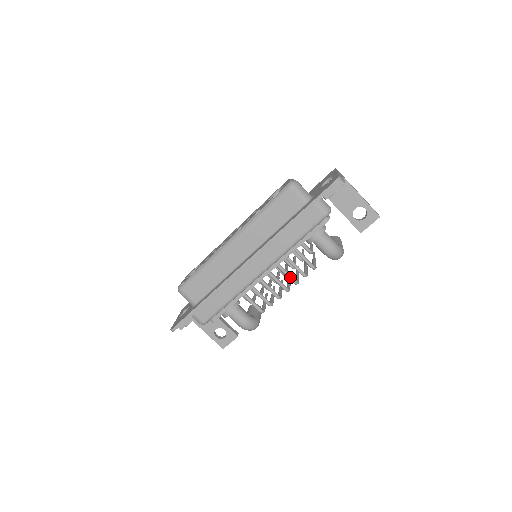
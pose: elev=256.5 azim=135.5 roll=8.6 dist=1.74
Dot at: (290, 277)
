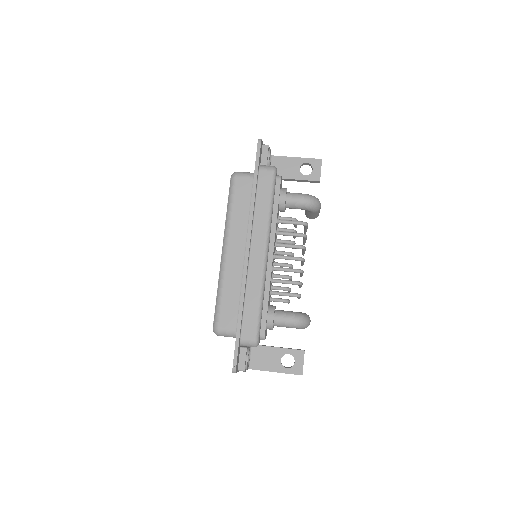
Dot at: (294, 245)
